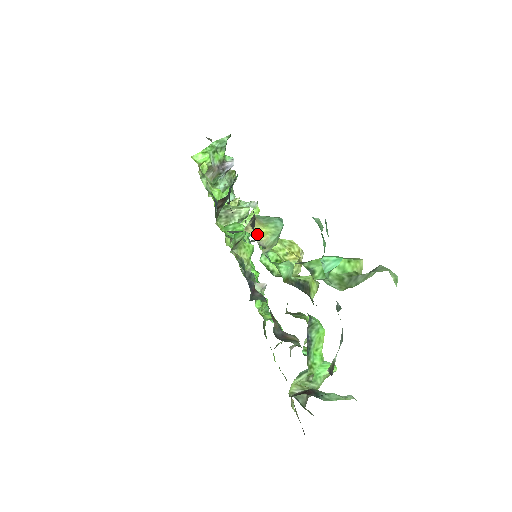
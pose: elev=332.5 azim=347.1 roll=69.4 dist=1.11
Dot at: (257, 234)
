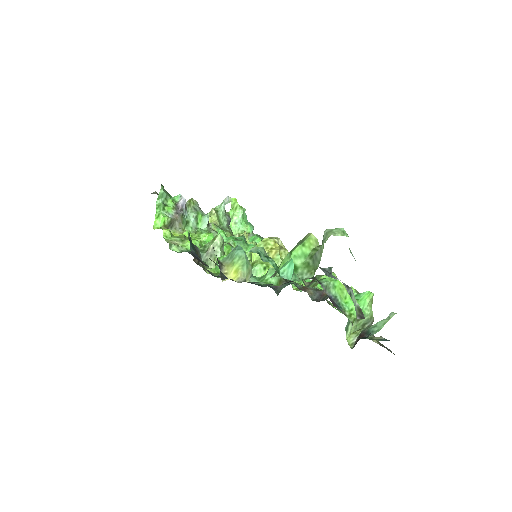
Dot at: (232, 276)
